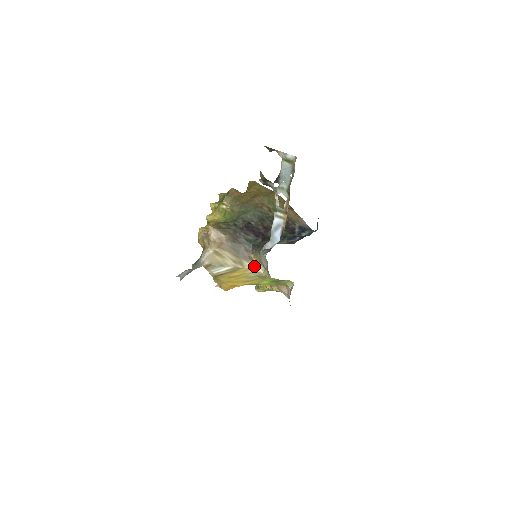
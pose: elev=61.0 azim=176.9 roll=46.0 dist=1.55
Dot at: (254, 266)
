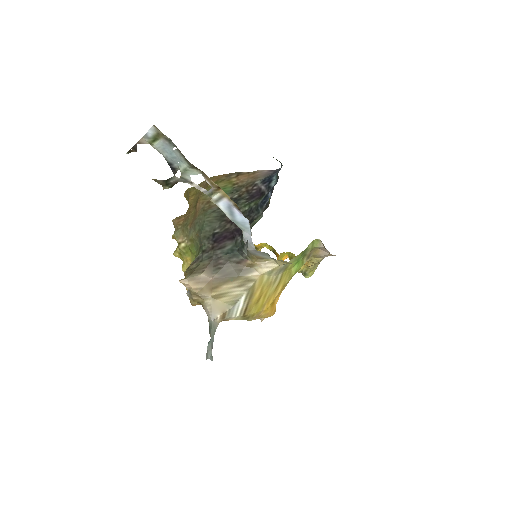
Dot at: (262, 269)
